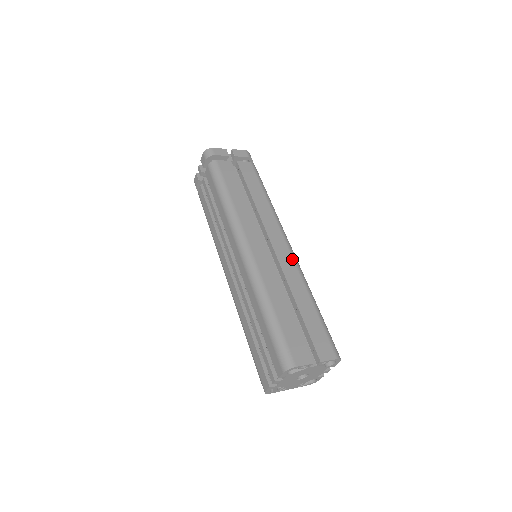
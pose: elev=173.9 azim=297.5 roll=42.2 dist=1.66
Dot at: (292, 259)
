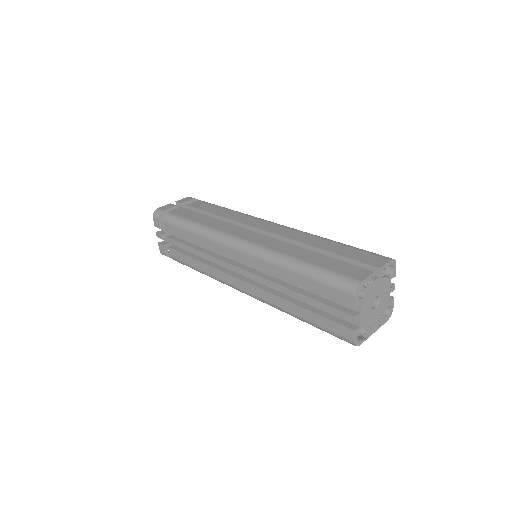
Dot at: (288, 228)
